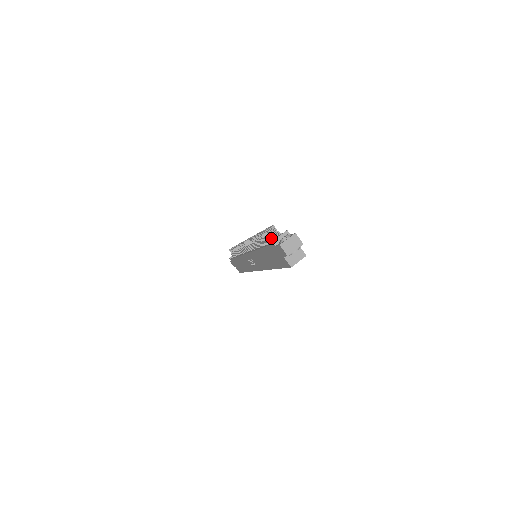
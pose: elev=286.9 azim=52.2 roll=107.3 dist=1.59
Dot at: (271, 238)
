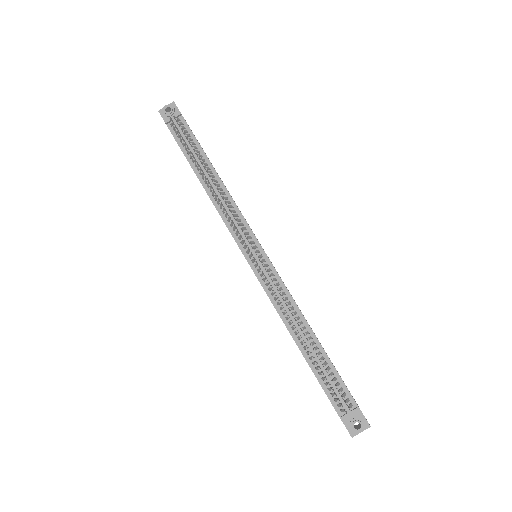
Dot at: (336, 400)
